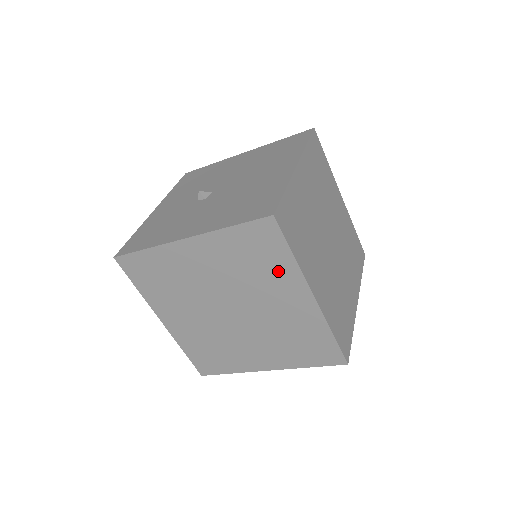
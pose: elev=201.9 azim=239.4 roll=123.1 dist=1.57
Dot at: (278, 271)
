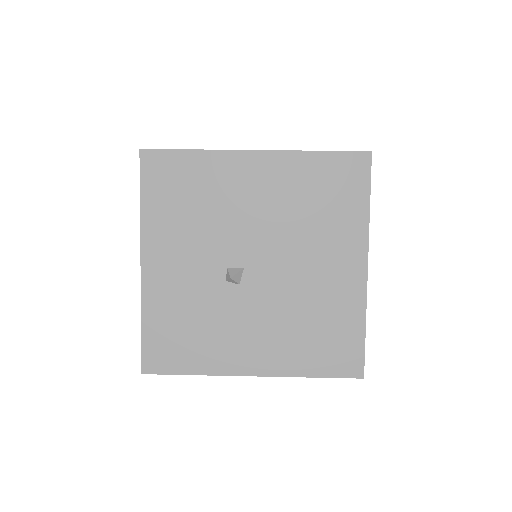
Dot at: occluded
